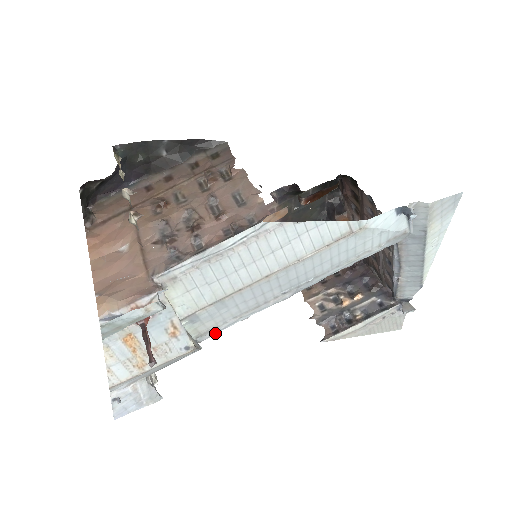
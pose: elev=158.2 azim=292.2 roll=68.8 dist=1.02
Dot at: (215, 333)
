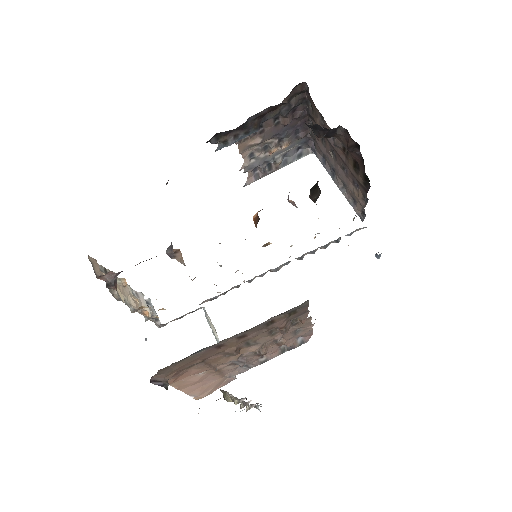
Dot at: occluded
